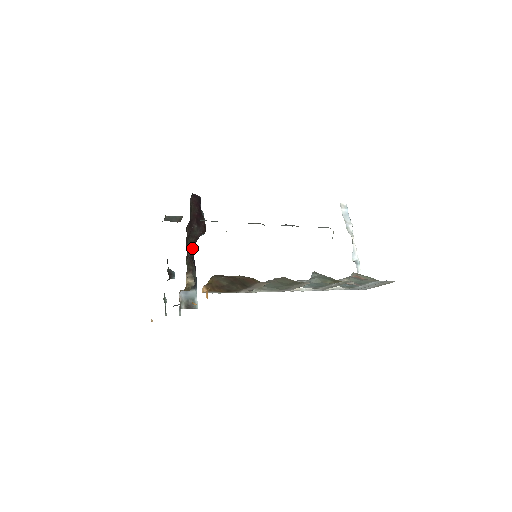
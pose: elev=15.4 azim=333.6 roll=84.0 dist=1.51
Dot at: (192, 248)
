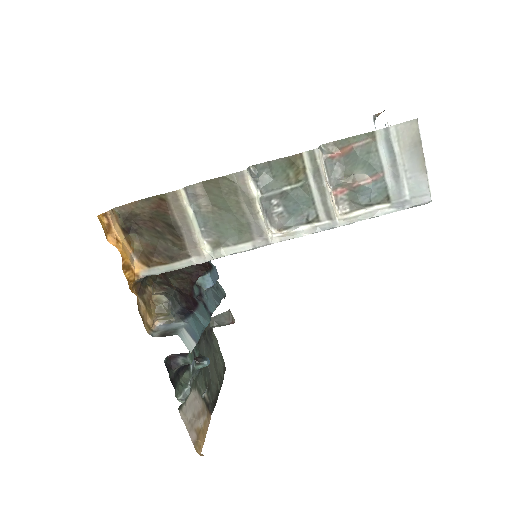
Dot at: (183, 283)
